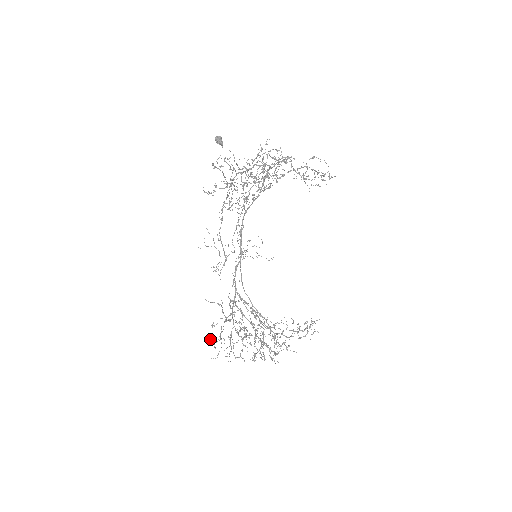
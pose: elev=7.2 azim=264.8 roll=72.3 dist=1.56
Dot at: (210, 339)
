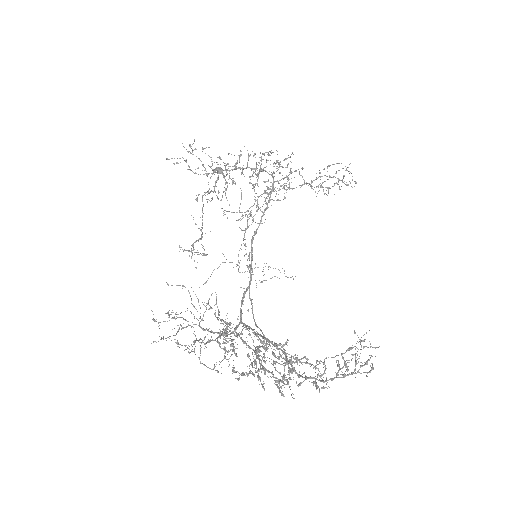
Dot at: occluded
